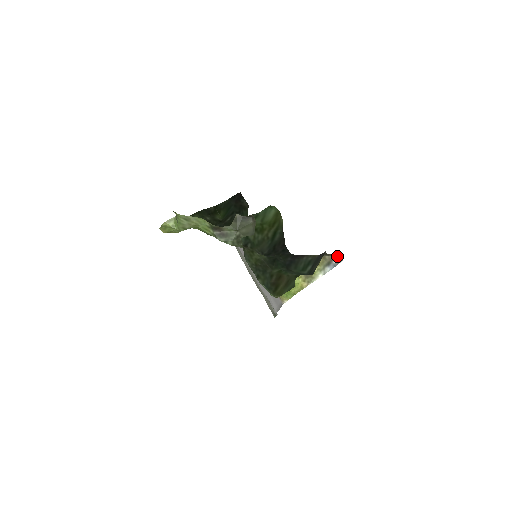
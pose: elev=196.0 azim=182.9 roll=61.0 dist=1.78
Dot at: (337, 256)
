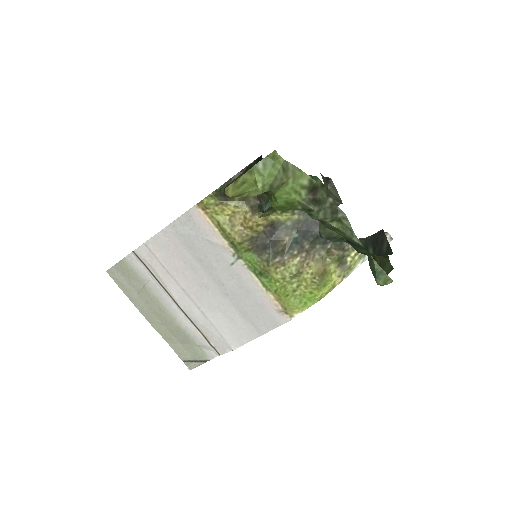
Dot at: (386, 235)
